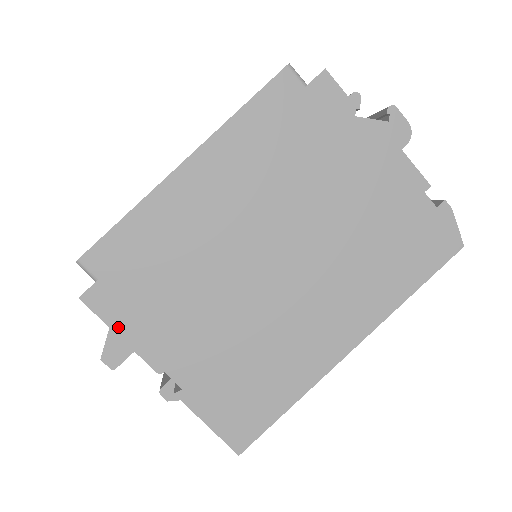
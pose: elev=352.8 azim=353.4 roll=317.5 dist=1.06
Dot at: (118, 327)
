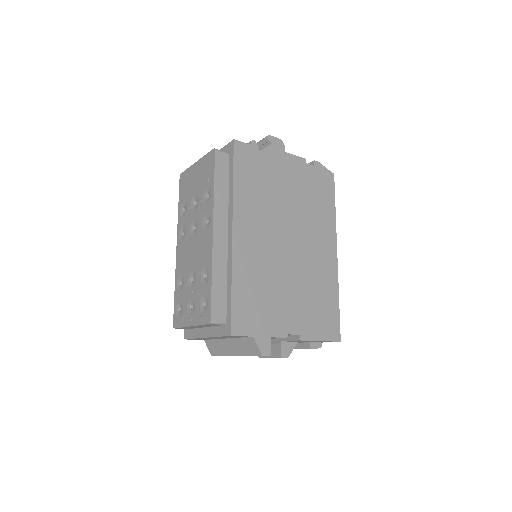
Dot at: (256, 333)
